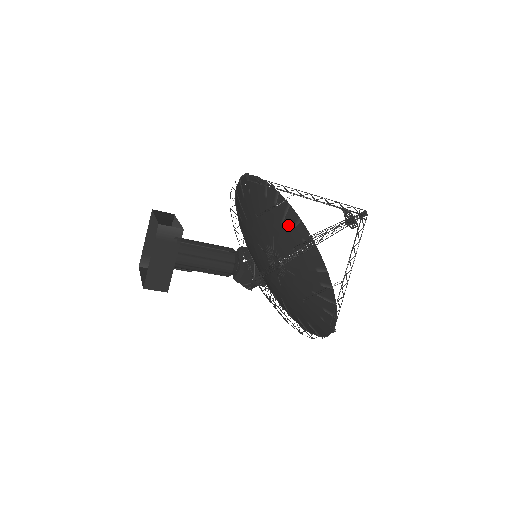
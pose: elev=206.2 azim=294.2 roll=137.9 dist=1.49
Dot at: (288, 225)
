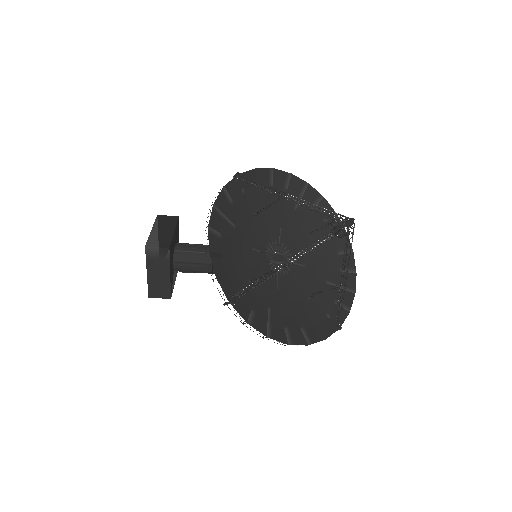
Dot at: (304, 208)
